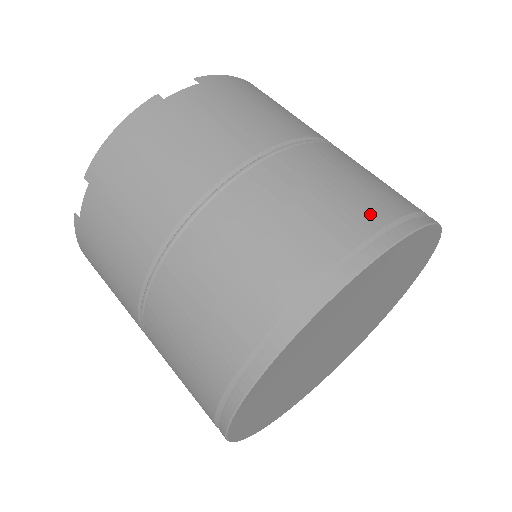
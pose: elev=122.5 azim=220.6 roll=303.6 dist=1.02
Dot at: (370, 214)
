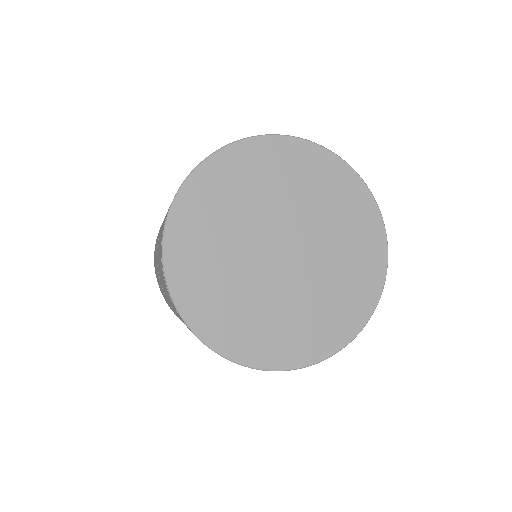
Dot at: occluded
